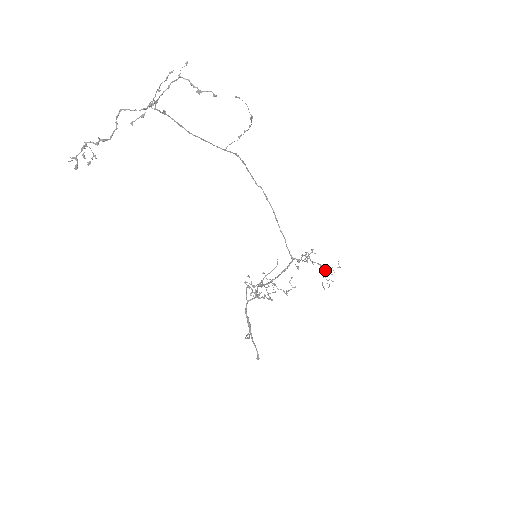
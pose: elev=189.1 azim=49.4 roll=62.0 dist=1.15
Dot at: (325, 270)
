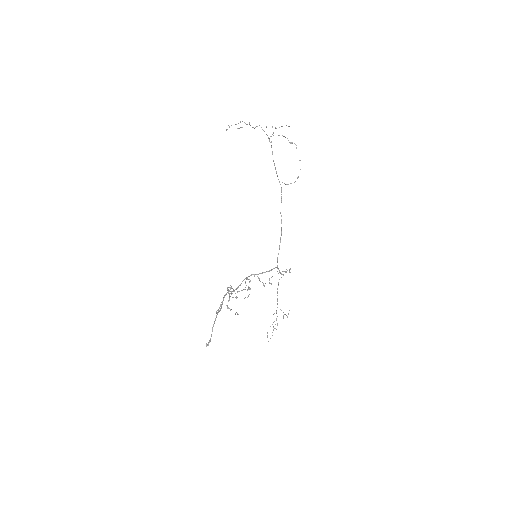
Dot at: (277, 316)
